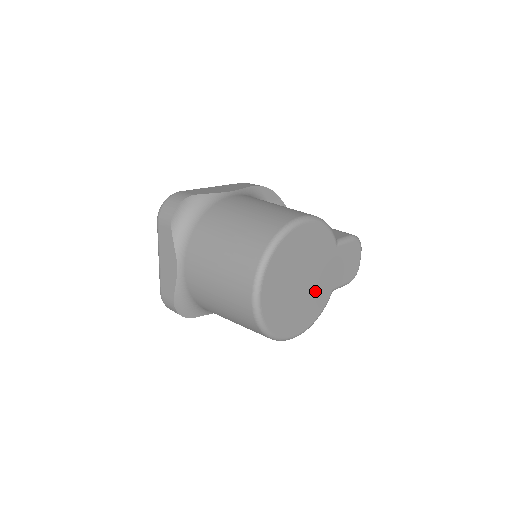
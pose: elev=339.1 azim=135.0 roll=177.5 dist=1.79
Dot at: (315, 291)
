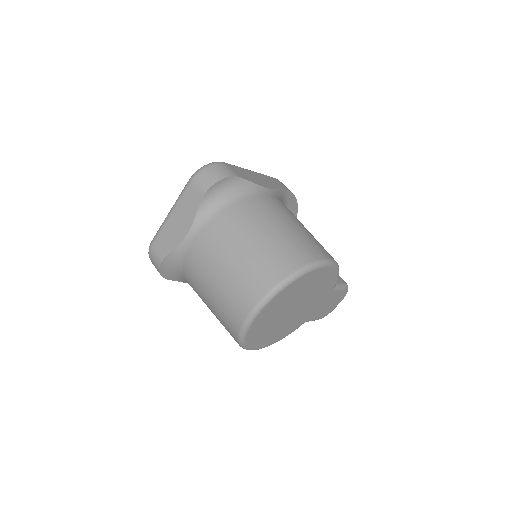
Dot at: (295, 319)
